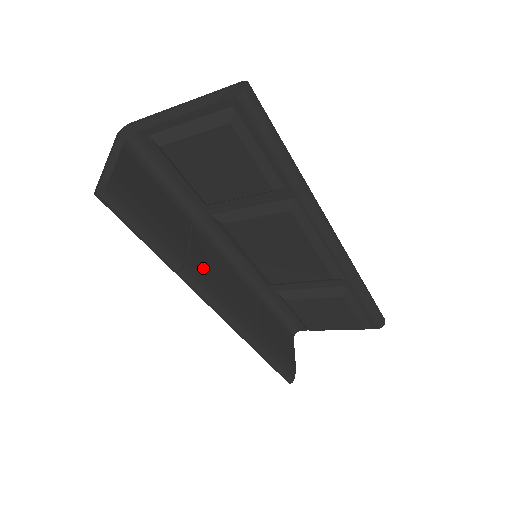
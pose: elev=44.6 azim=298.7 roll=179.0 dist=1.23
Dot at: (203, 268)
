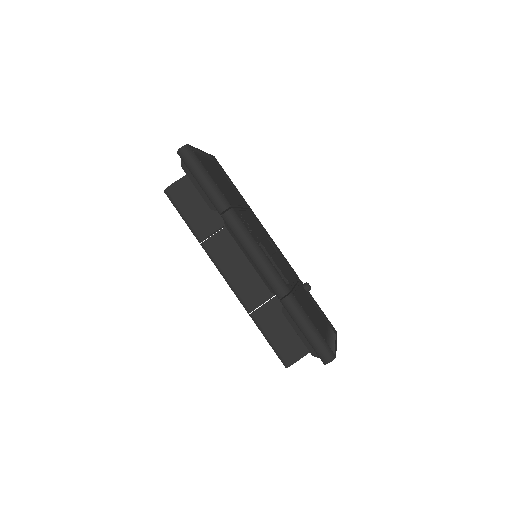
Dot at: (221, 249)
